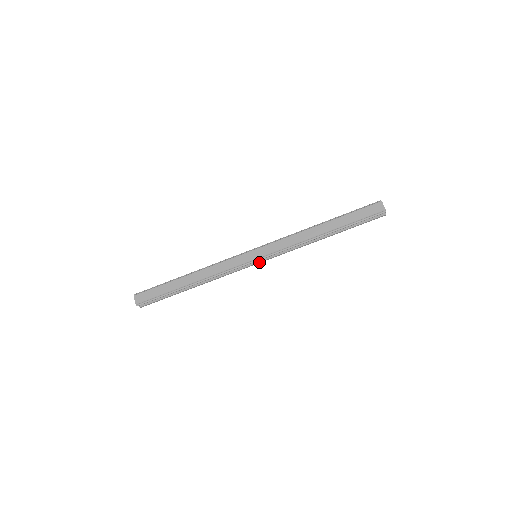
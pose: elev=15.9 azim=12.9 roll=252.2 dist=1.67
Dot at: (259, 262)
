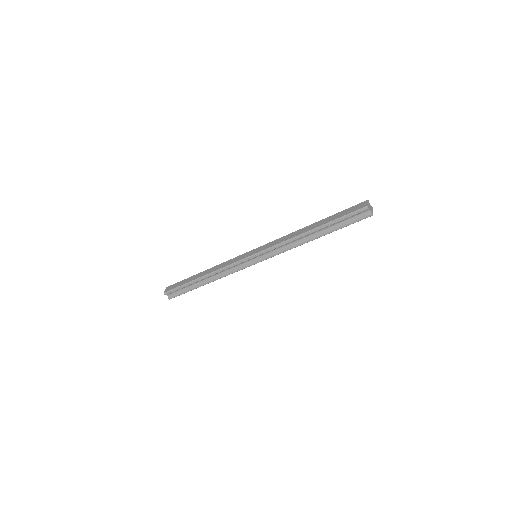
Dot at: (257, 261)
